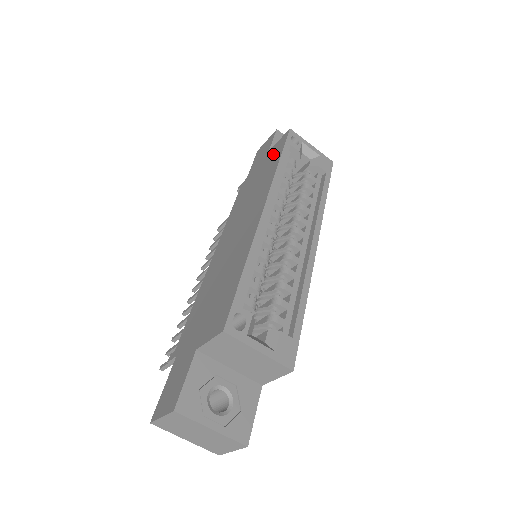
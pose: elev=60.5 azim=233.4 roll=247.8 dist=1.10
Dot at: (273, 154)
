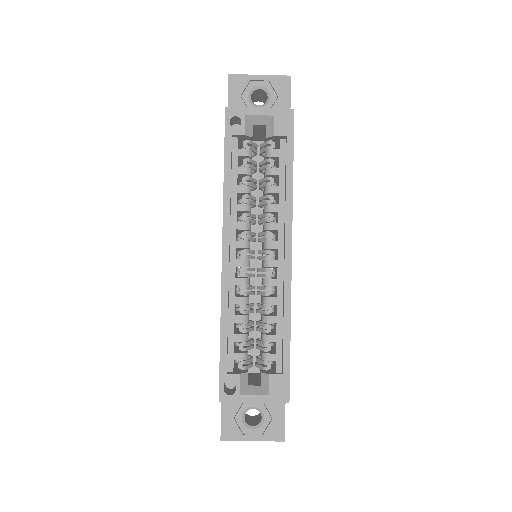
Dot at: occluded
